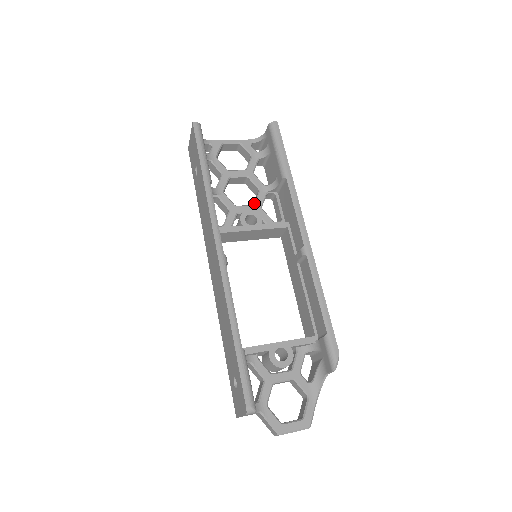
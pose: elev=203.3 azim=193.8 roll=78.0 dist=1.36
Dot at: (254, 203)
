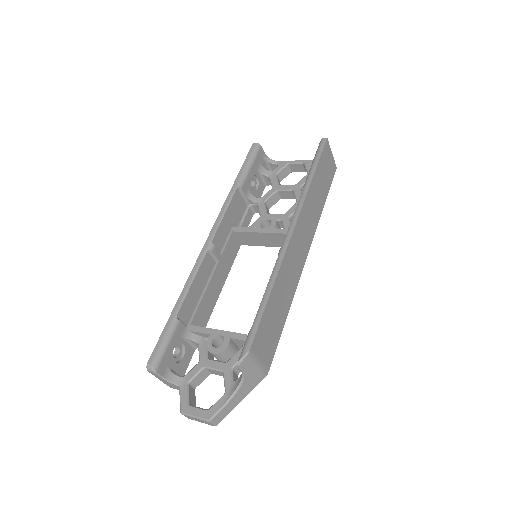
Dot at: (285, 213)
